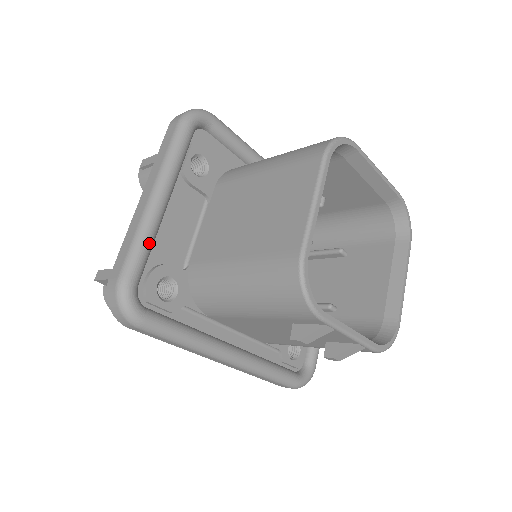
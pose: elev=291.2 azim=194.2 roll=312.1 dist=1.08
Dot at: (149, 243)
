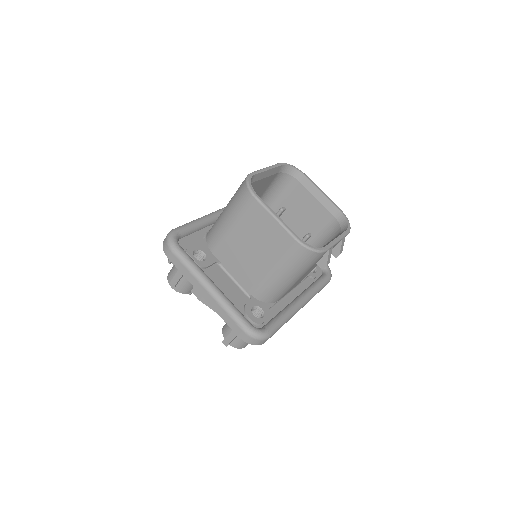
Dot at: (234, 307)
